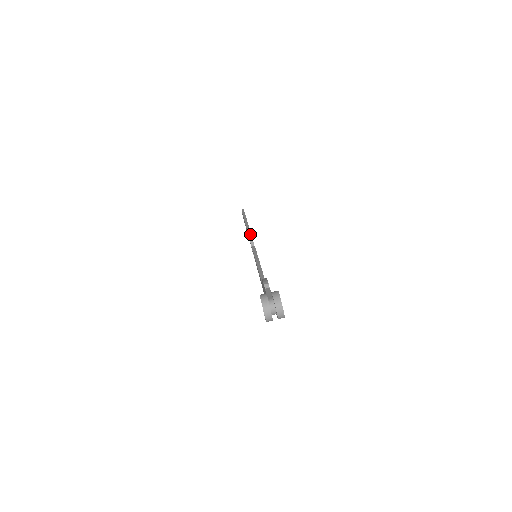
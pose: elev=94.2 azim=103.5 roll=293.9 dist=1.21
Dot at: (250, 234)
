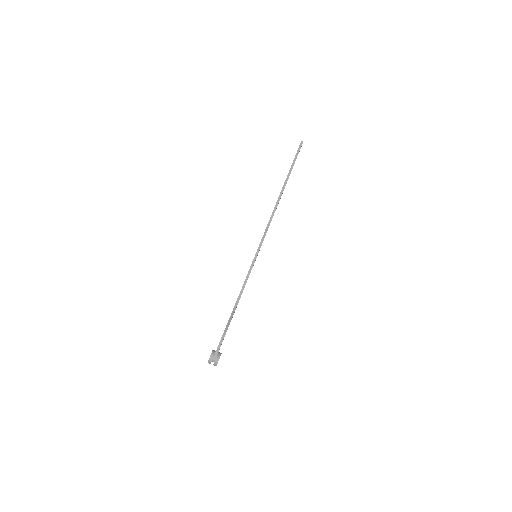
Dot at: (274, 212)
